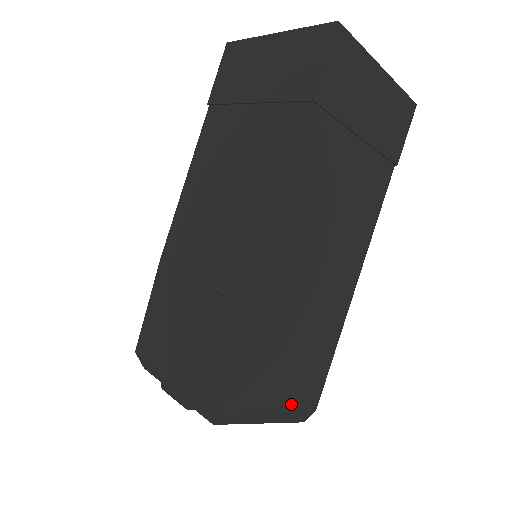
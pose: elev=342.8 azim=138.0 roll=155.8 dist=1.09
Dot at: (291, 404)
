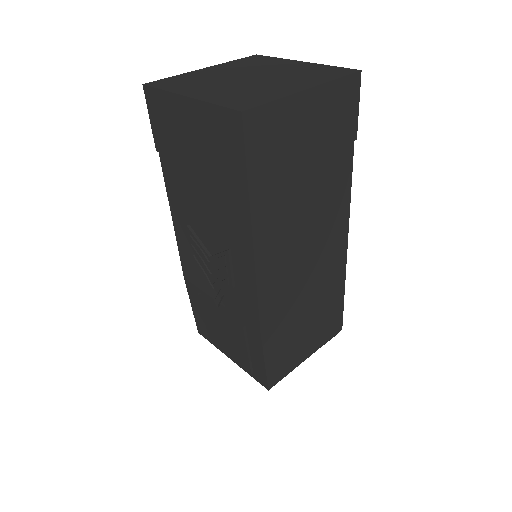
Dot at: (320, 343)
